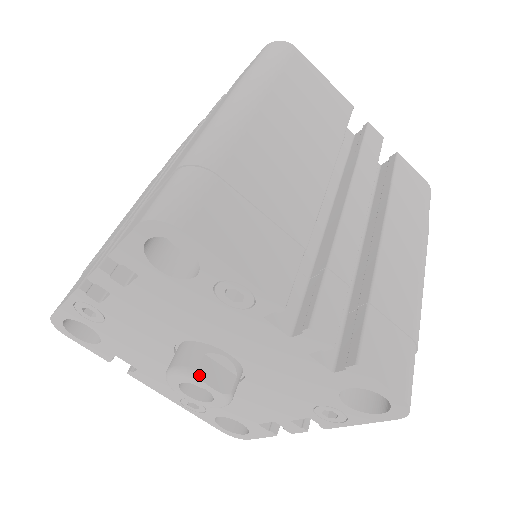
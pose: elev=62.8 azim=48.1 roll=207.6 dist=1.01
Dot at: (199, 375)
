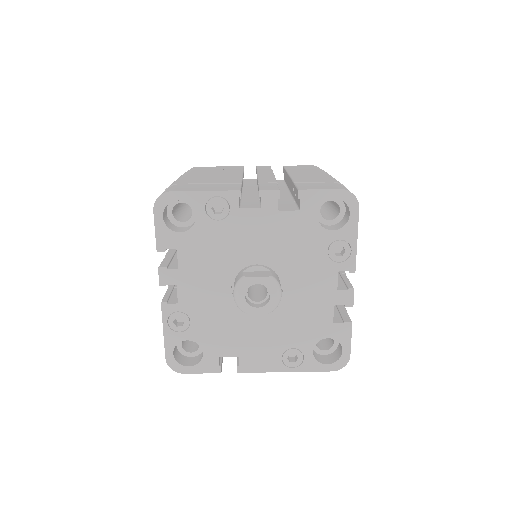
Dot at: (246, 277)
